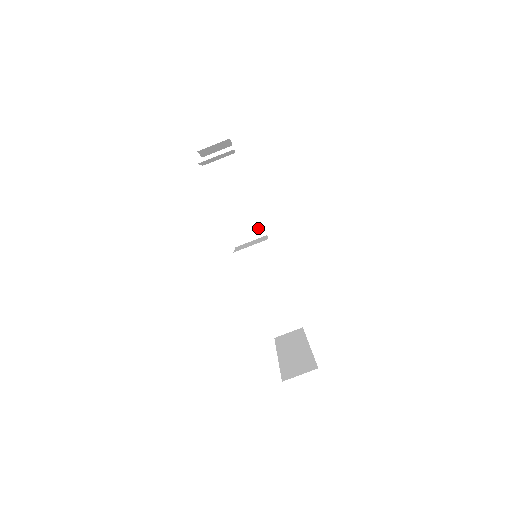
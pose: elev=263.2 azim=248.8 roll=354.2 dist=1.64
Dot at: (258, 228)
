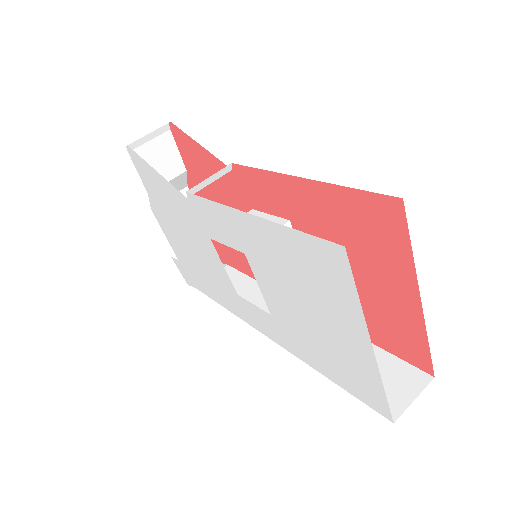
Dot at: occluded
